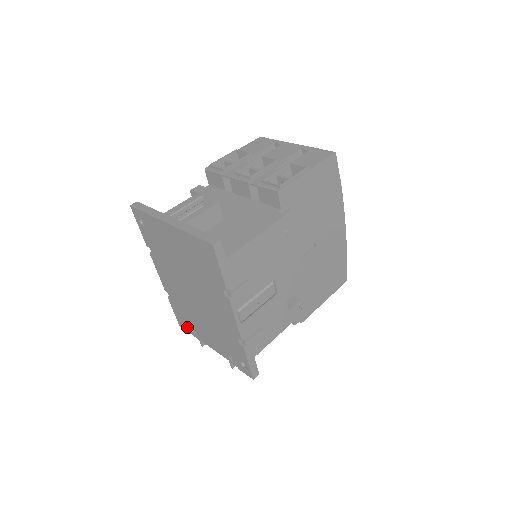
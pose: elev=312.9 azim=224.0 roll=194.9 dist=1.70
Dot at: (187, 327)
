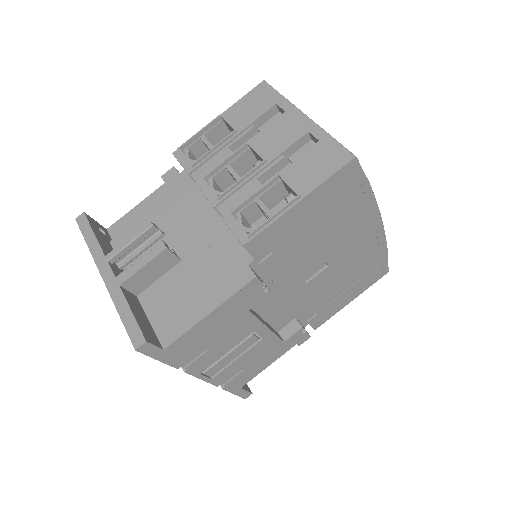
Dot at: occluded
